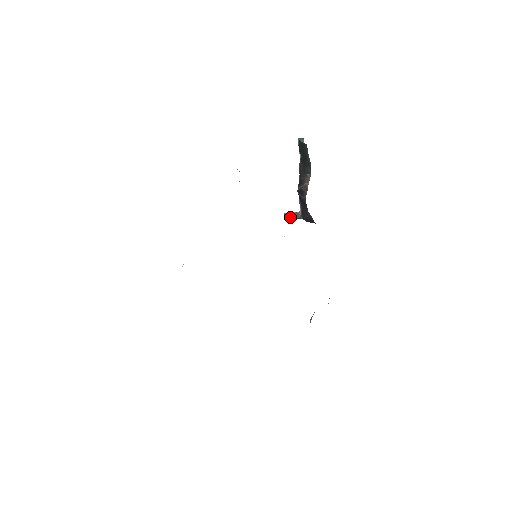
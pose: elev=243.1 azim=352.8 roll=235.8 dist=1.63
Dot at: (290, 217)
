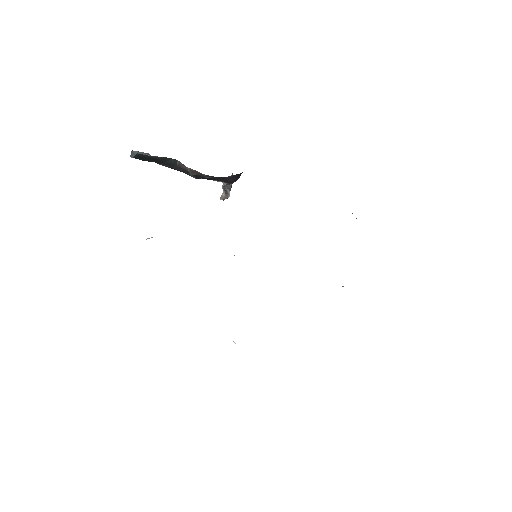
Dot at: (226, 195)
